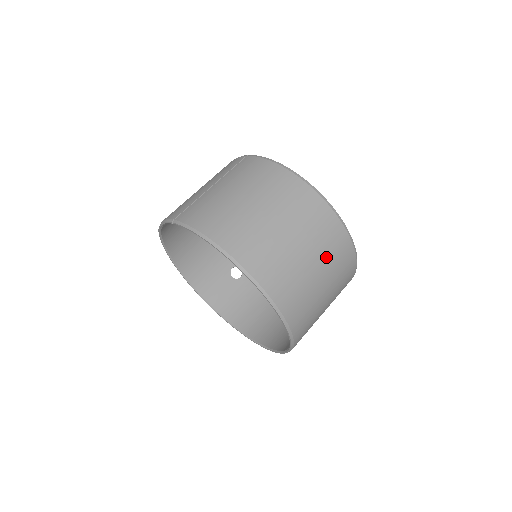
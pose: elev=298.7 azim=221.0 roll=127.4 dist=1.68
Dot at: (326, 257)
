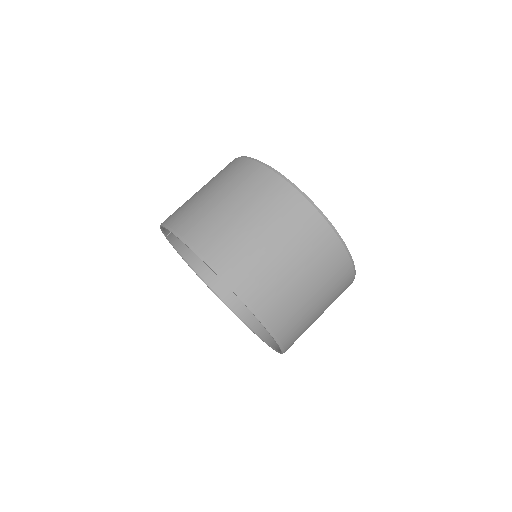
Dot at: (261, 206)
